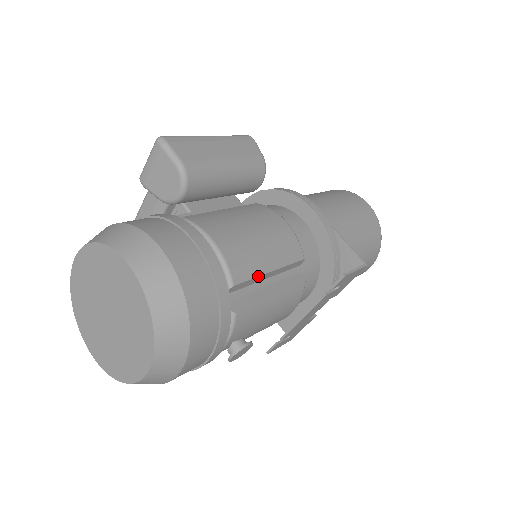
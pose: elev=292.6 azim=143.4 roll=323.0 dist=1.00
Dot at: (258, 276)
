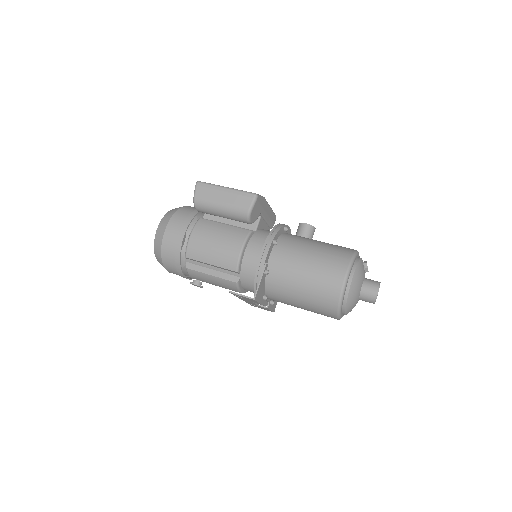
Dot at: (201, 262)
